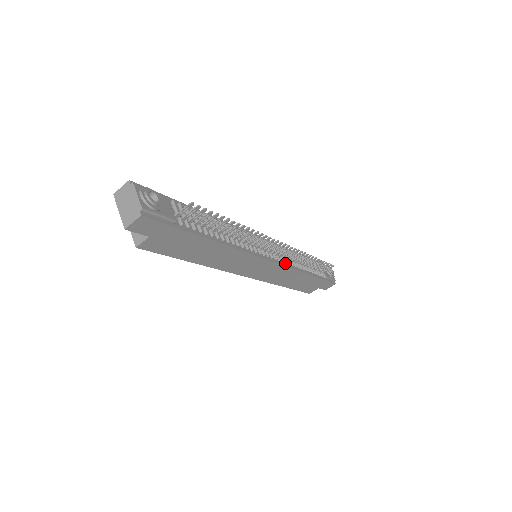
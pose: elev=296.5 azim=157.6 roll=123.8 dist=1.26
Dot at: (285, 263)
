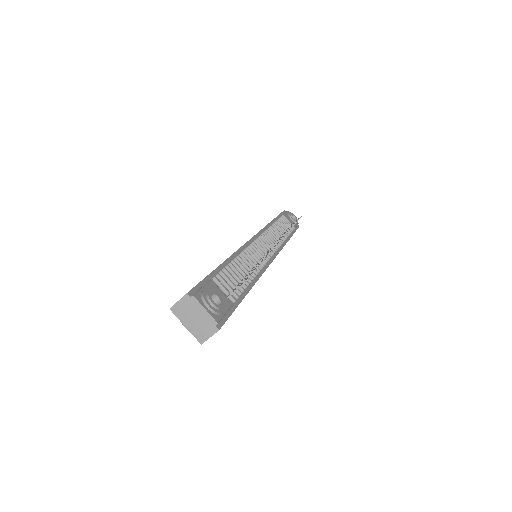
Dot at: (278, 248)
